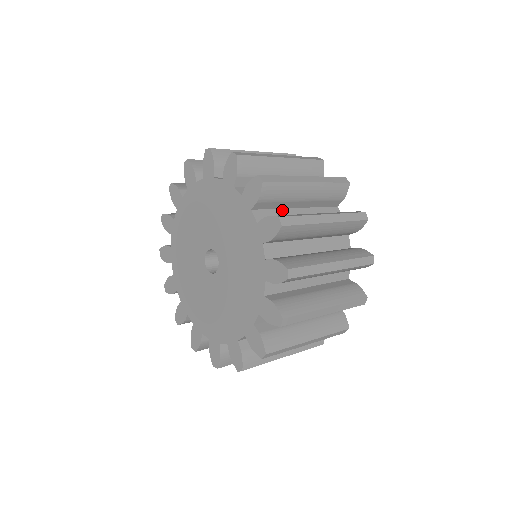
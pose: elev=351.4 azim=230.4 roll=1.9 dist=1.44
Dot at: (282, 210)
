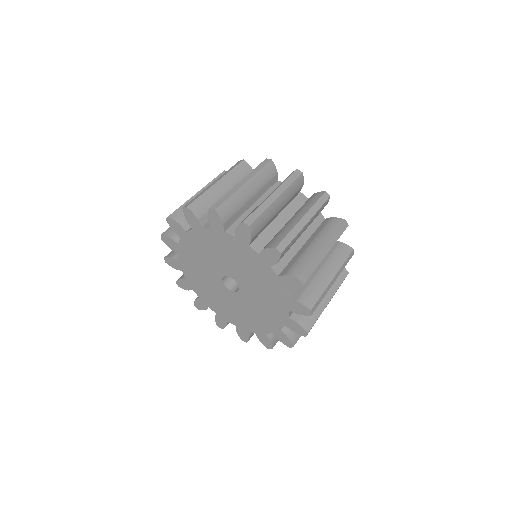
Dot at: (267, 228)
